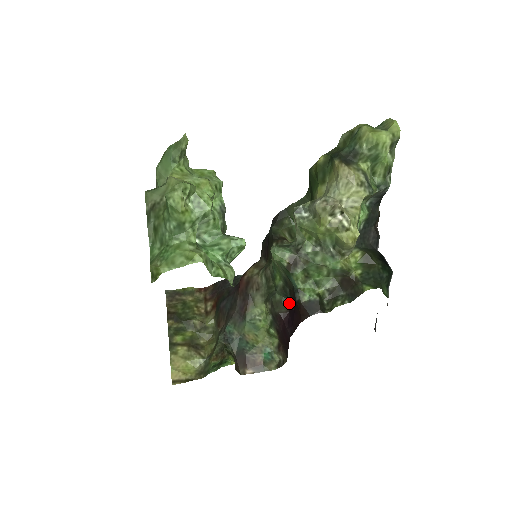
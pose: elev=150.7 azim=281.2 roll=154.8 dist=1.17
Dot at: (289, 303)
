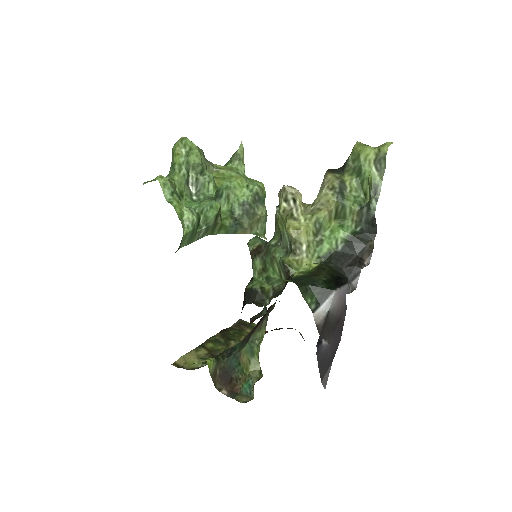
Dot at: (264, 314)
